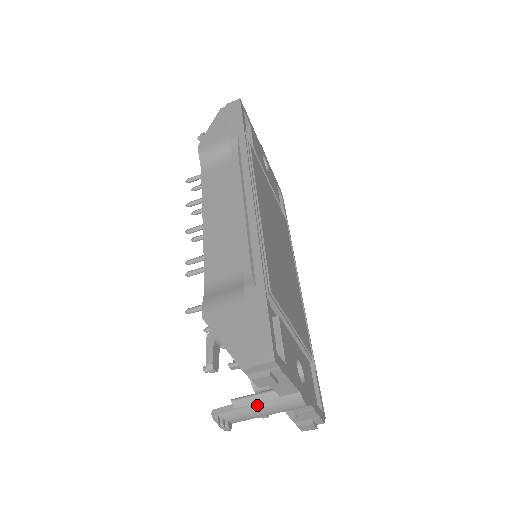
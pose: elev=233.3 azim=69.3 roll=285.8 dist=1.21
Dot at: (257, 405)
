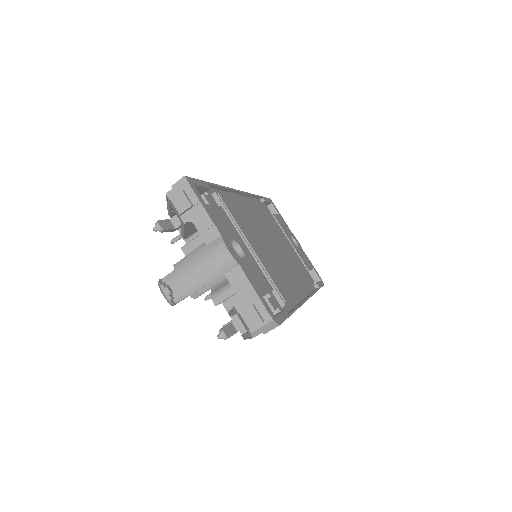
Dot at: (190, 259)
